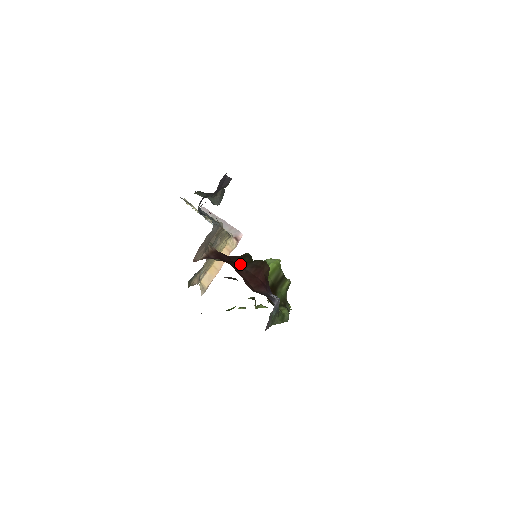
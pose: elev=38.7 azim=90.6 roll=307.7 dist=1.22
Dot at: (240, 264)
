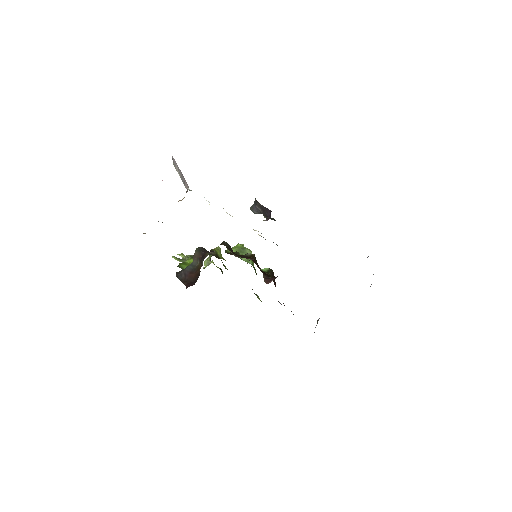
Dot at: occluded
